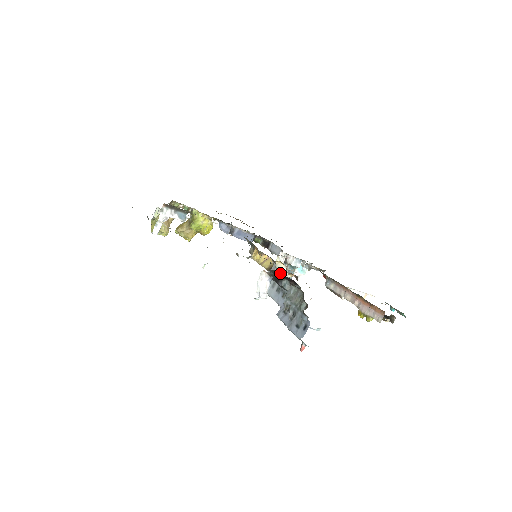
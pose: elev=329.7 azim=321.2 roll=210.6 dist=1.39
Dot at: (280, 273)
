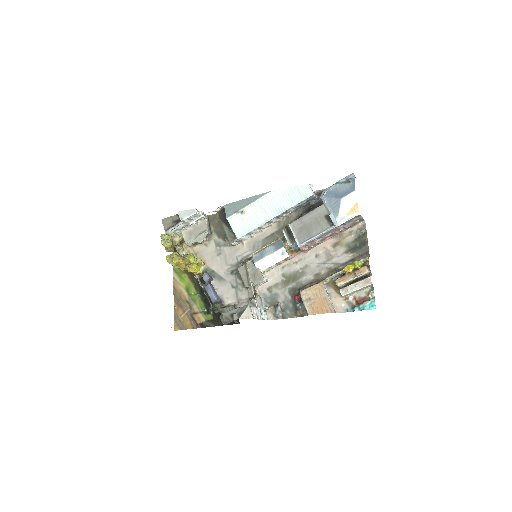
Dot at: (285, 248)
